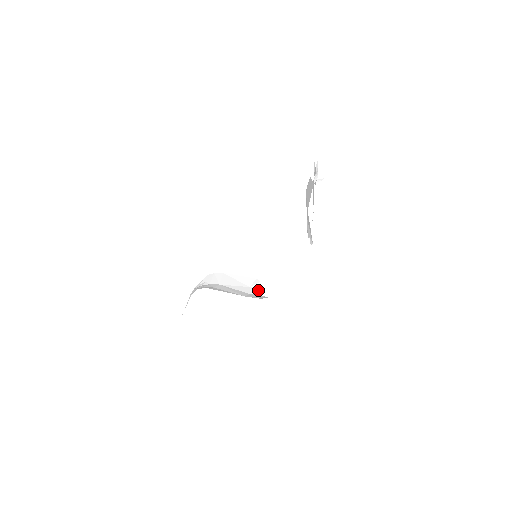
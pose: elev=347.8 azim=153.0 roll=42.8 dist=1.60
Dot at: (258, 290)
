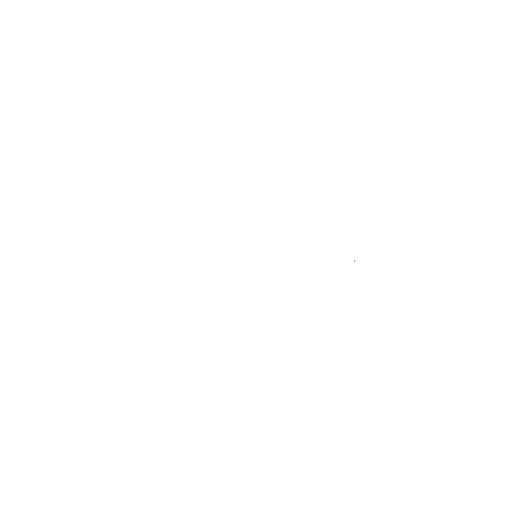
Dot at: occluded
